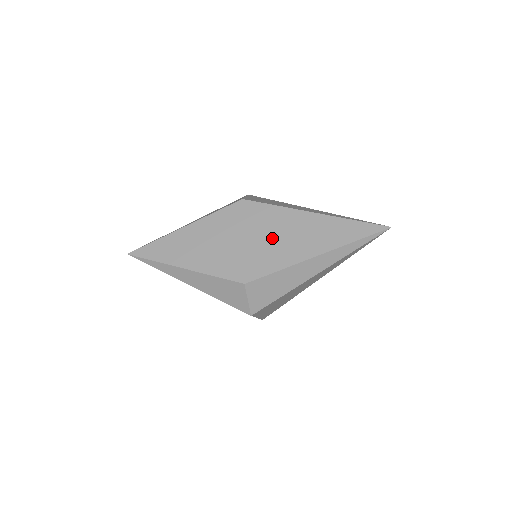
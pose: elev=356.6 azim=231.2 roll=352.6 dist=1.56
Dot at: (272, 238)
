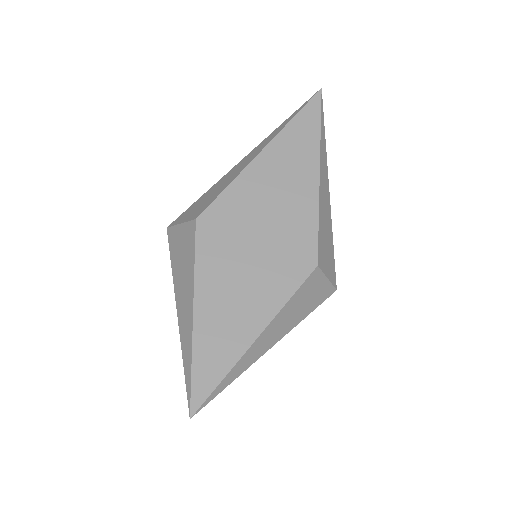
Dot at: (272, 208)
